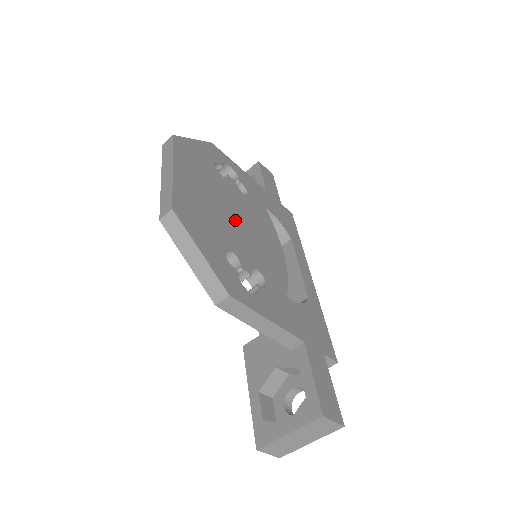
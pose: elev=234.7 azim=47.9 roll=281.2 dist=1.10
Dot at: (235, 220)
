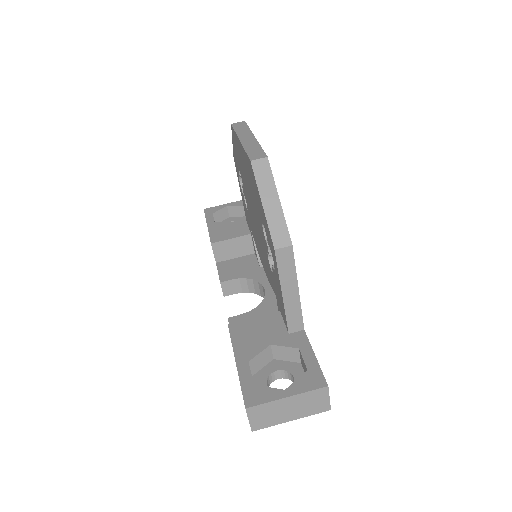
Dot at: occluded
